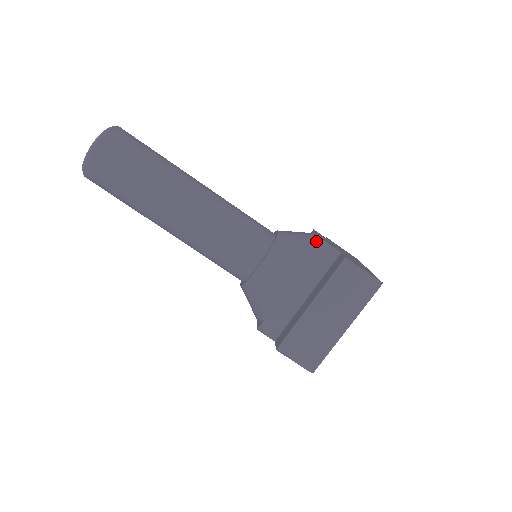
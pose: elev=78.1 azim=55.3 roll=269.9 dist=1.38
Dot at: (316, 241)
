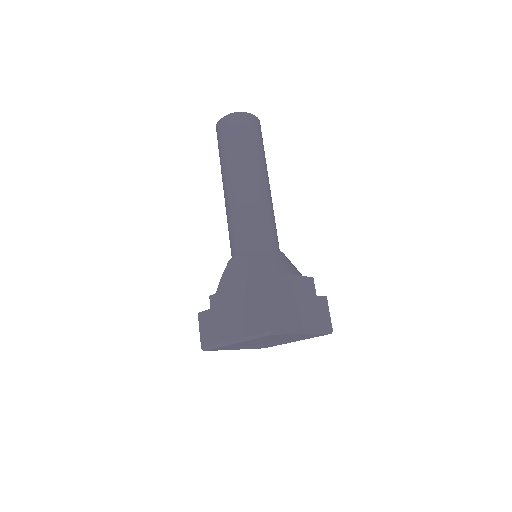
Dot at: occluded
